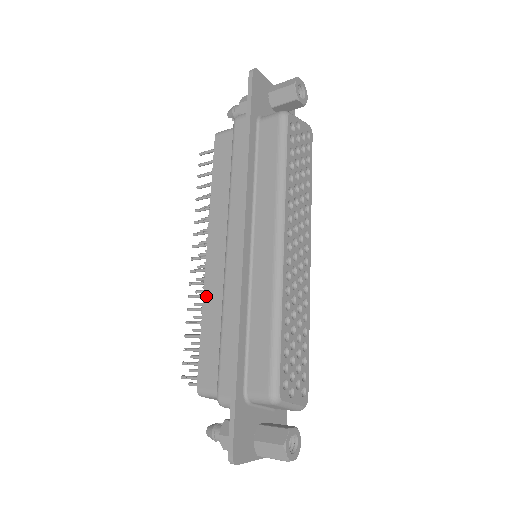
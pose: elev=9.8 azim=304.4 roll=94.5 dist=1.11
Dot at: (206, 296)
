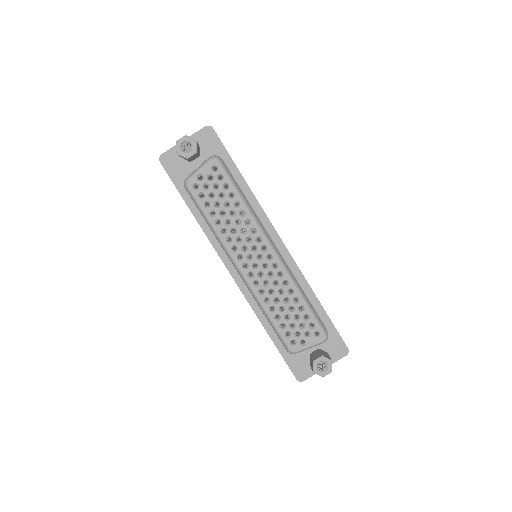
Dot at: occluded
